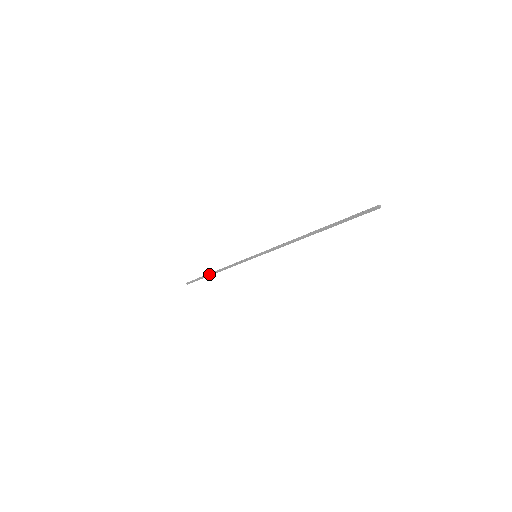
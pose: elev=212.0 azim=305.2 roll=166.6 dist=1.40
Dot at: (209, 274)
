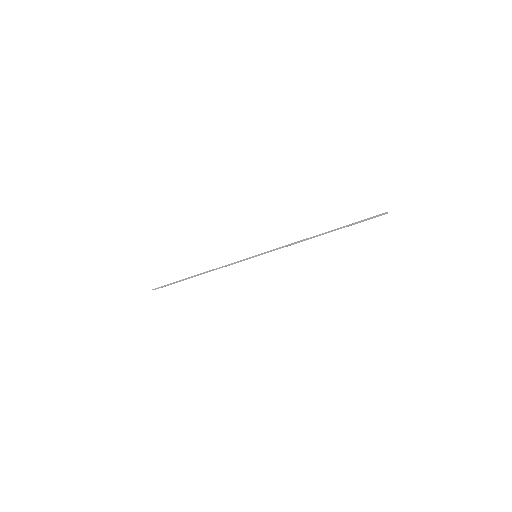
Dot at: occluded
